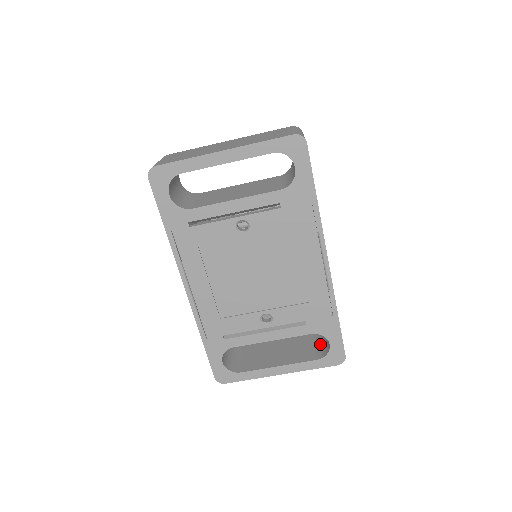
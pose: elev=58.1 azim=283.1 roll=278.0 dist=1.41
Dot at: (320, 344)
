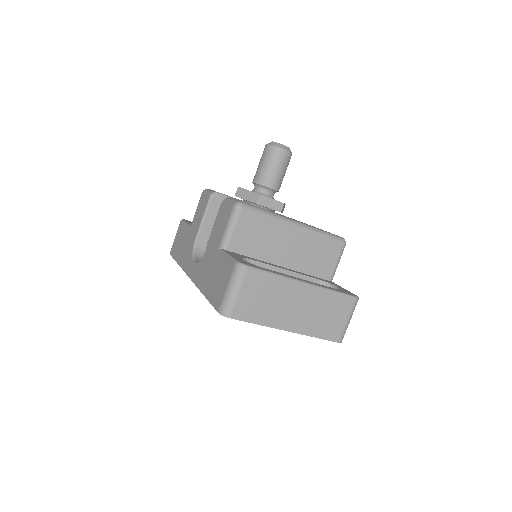
Dot at: occluded
